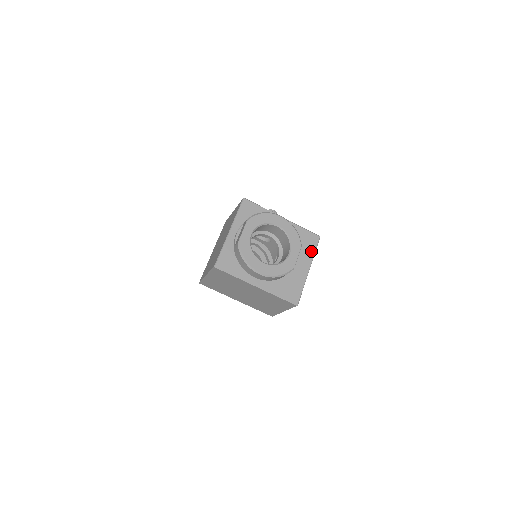
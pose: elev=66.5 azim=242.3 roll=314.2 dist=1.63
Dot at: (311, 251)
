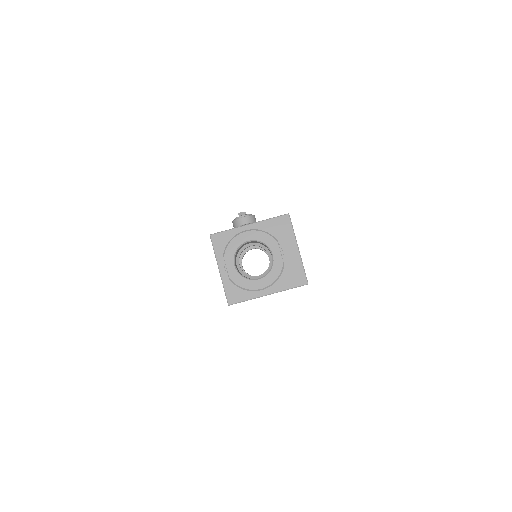
Dot at: (290, 232)
